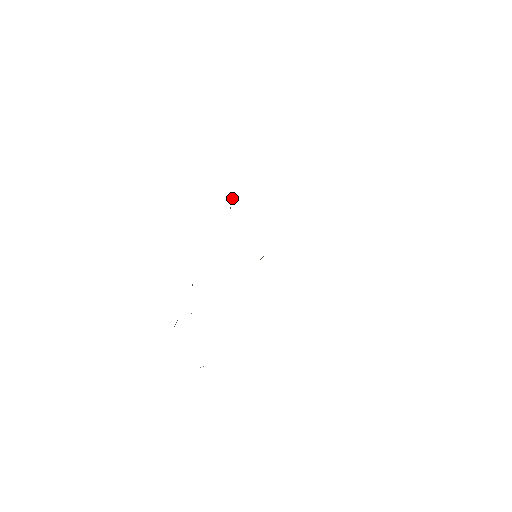
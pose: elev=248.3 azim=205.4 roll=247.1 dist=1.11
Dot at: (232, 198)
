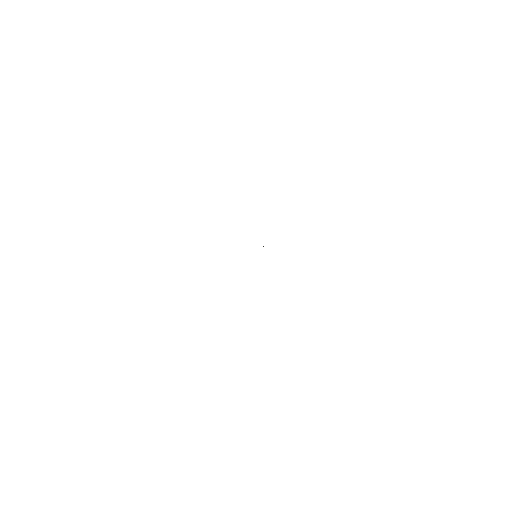
Dot at: occluded
